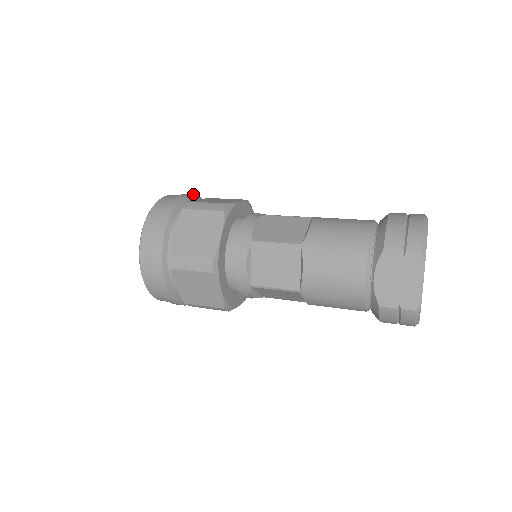
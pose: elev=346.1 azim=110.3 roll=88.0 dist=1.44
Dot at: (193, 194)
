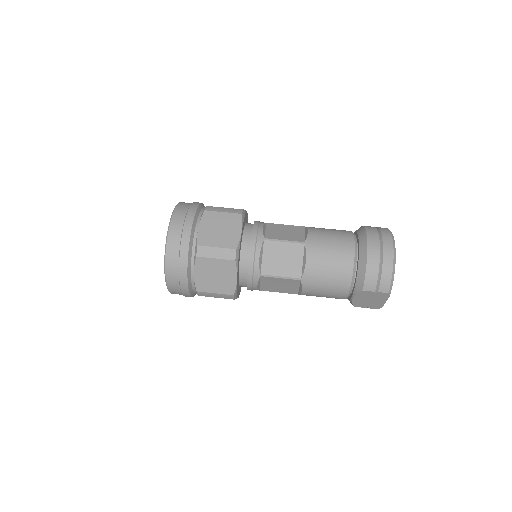
Dot at: (193, 220)
